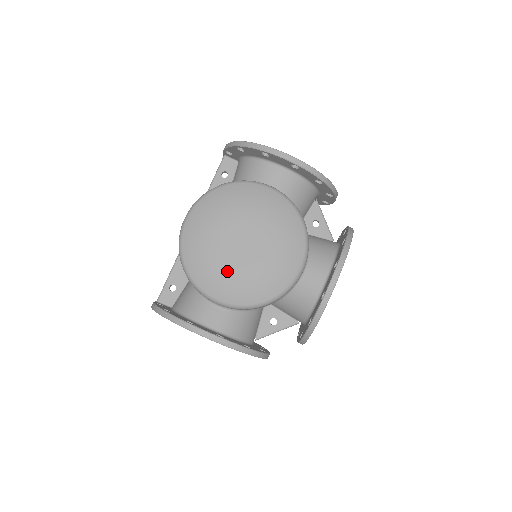
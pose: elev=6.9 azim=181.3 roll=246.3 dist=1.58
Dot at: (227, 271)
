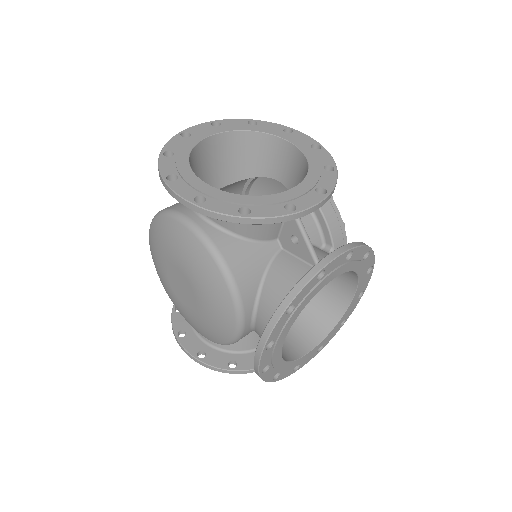
Dot at: (181, 309)
